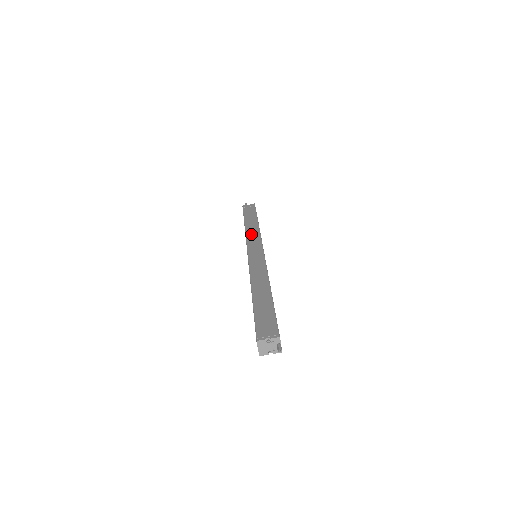
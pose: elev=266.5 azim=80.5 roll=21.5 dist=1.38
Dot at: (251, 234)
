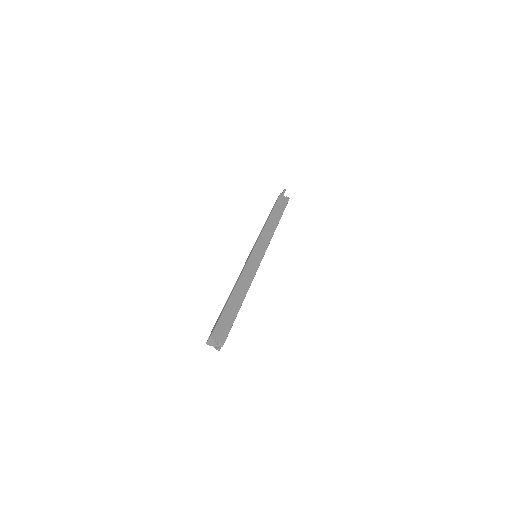
Dot at: (266, 233)
